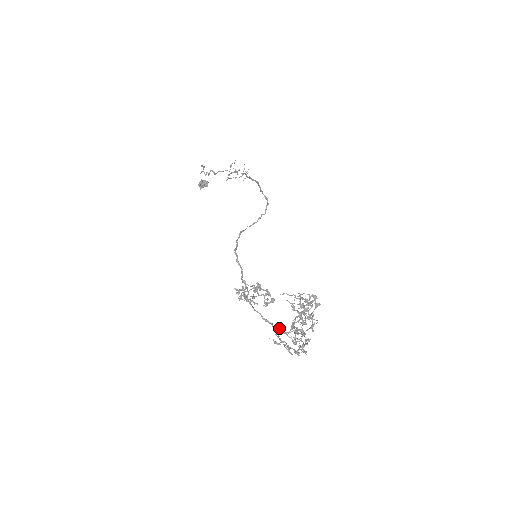
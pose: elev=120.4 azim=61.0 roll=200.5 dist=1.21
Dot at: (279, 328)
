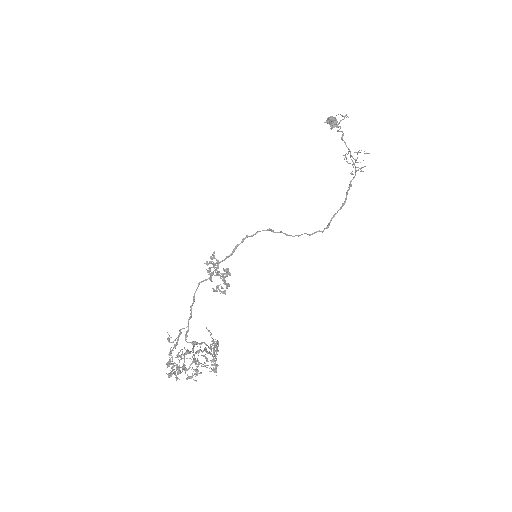
Dot at: (188, 329)
